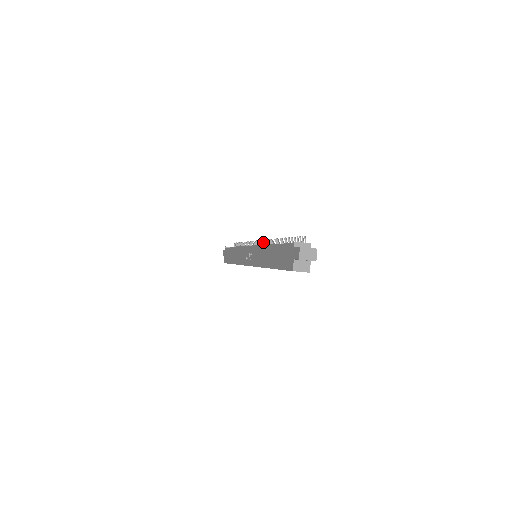
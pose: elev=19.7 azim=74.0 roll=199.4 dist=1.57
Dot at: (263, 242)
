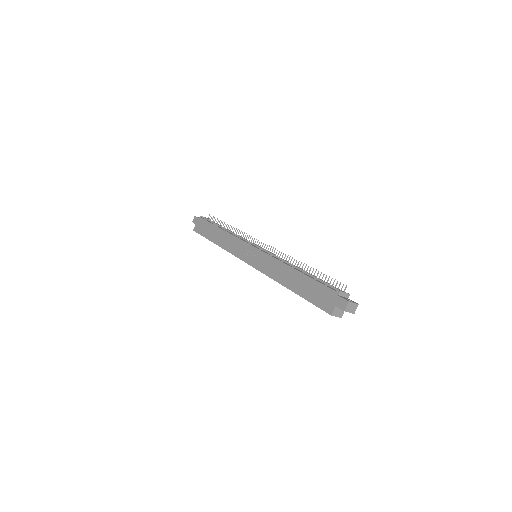
Dot at: occluded
